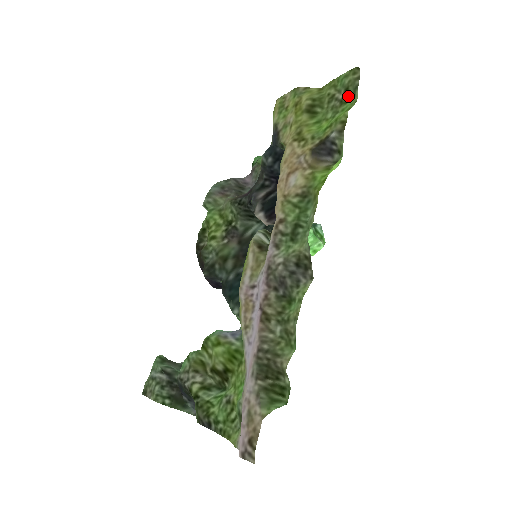
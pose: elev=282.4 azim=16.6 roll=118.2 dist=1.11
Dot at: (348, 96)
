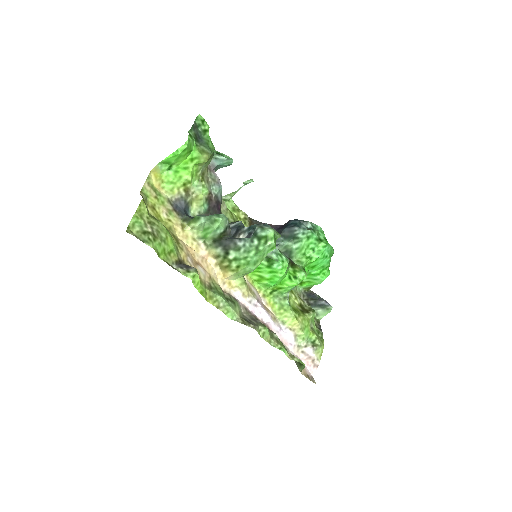
Dot at: (149, 237)
